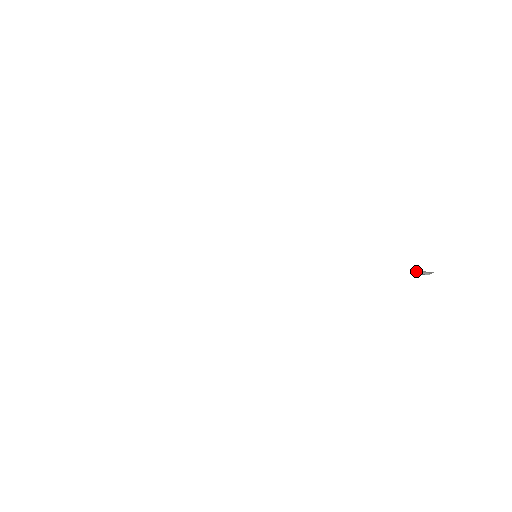
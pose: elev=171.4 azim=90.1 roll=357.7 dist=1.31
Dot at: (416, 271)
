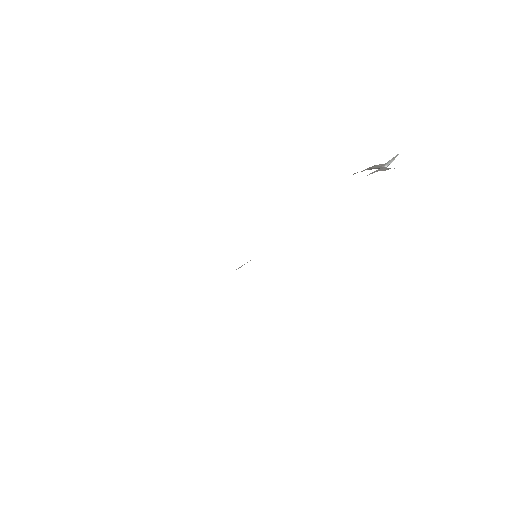
Dot at: (385, 165)
